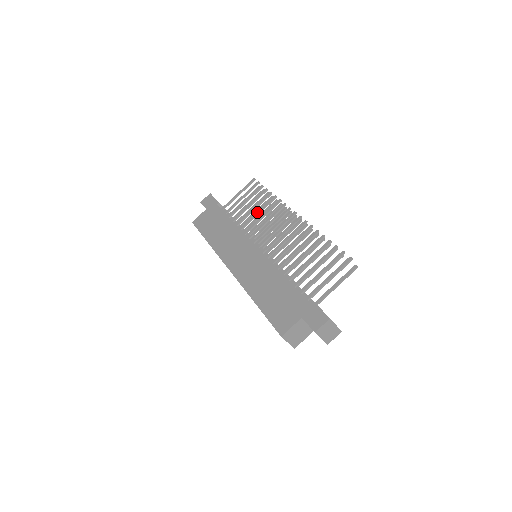
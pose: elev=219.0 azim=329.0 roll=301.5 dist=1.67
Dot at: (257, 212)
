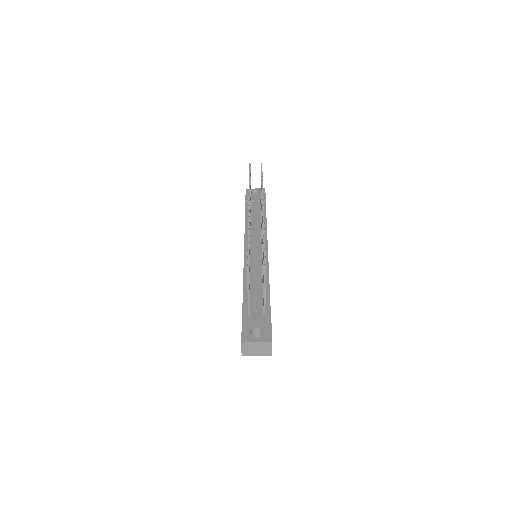
Dot at: occluded
